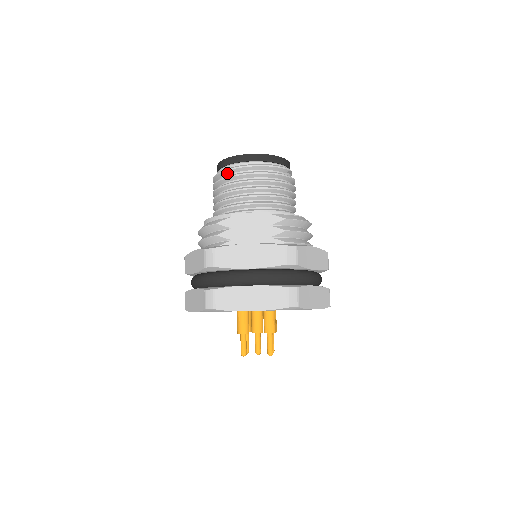
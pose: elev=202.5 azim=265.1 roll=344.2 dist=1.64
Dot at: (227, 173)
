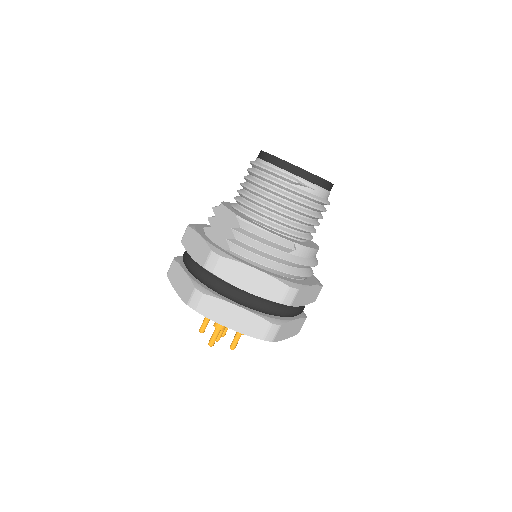
Dot at: occluded
